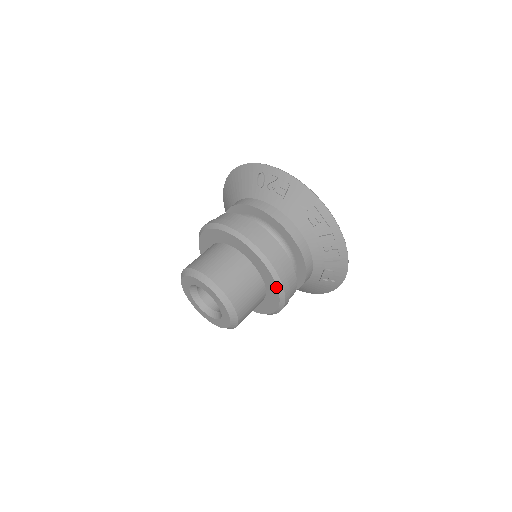
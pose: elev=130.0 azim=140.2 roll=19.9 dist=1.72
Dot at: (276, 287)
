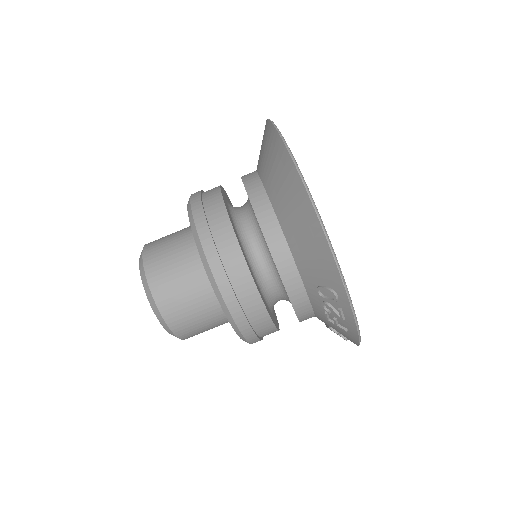
Dot at: occluded
